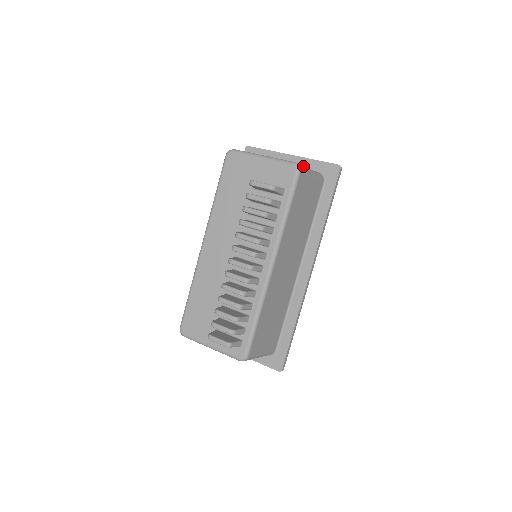
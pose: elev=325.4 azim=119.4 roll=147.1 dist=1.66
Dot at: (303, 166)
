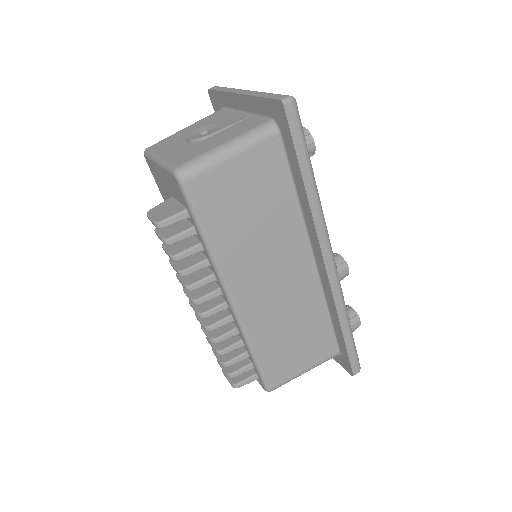
Dot at: (196, 161)
